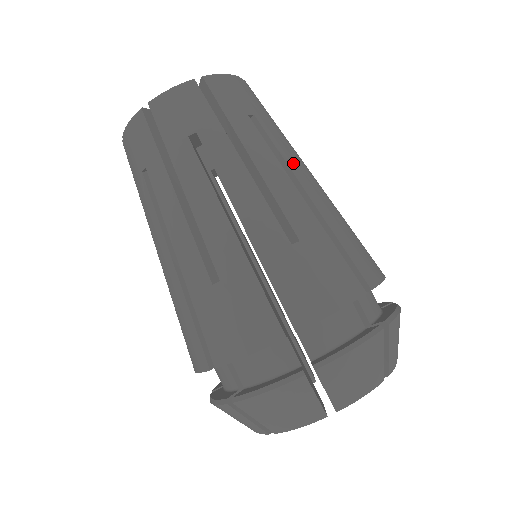
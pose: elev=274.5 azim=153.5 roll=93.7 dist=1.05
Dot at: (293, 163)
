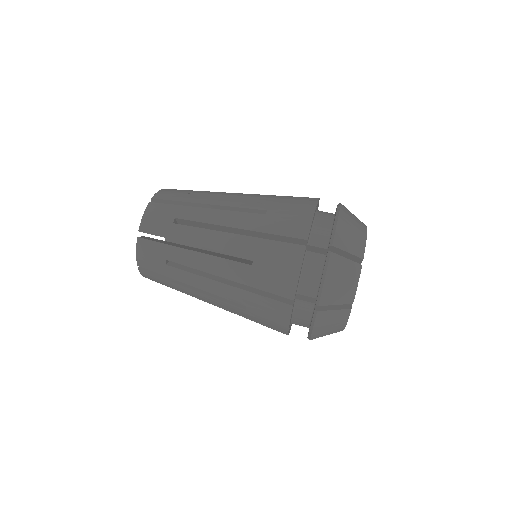
Dot at: (228, 193)
